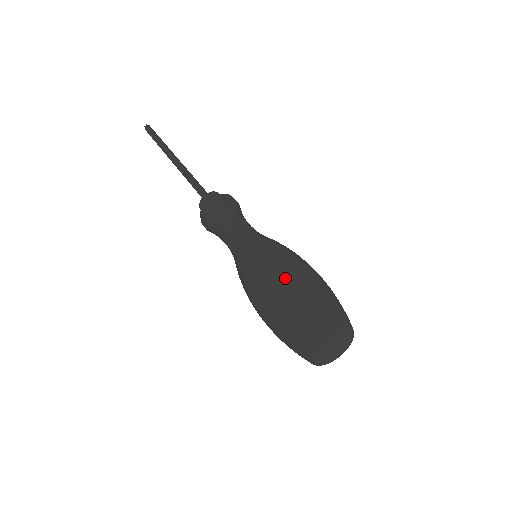
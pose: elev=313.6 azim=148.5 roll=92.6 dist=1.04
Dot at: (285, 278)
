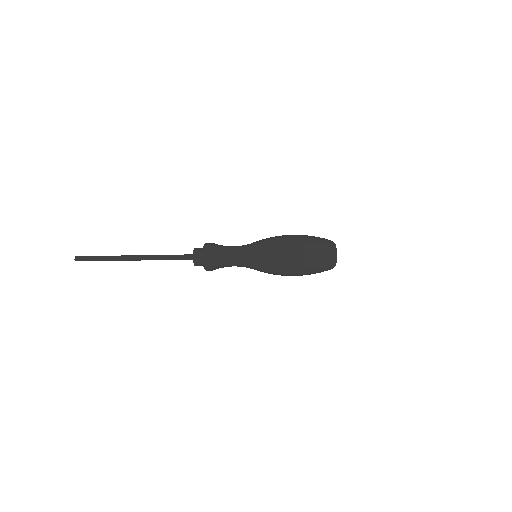
Dot at: (296, 265)
